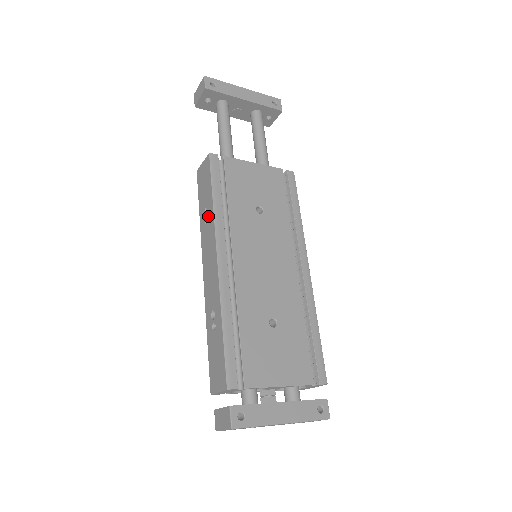
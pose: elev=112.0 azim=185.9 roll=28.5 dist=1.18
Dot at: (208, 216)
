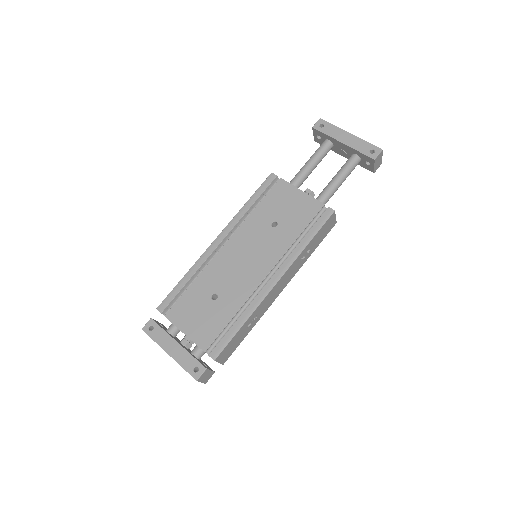
Dot at: occluded
